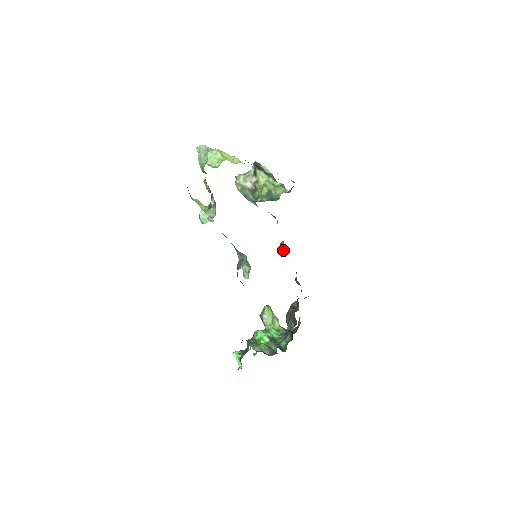
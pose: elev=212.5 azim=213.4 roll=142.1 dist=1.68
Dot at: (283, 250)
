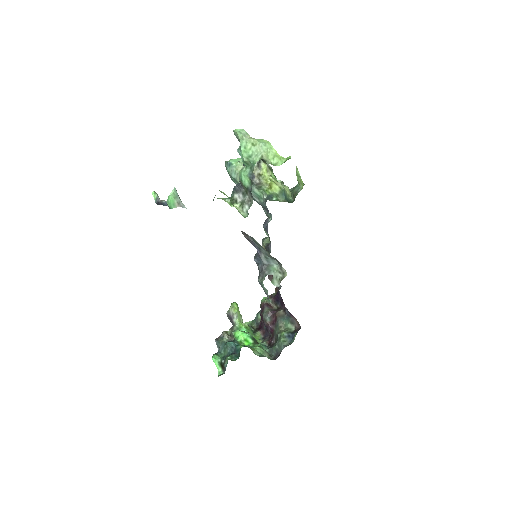
Dot at: occluded
